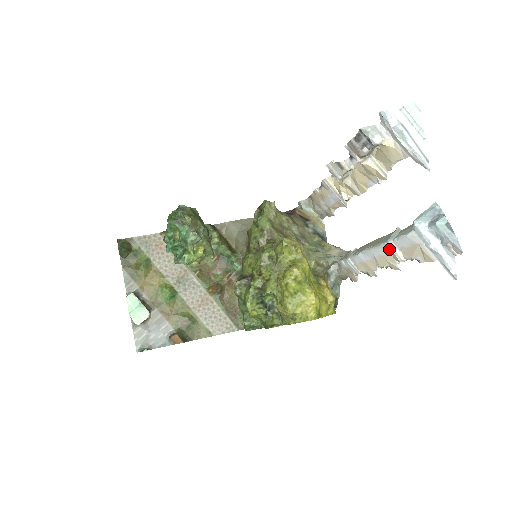
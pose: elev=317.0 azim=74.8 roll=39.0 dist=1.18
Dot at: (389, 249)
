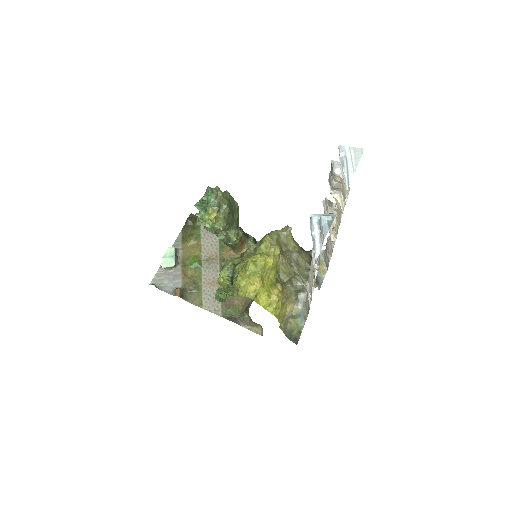
Dot at: (312, 254)
